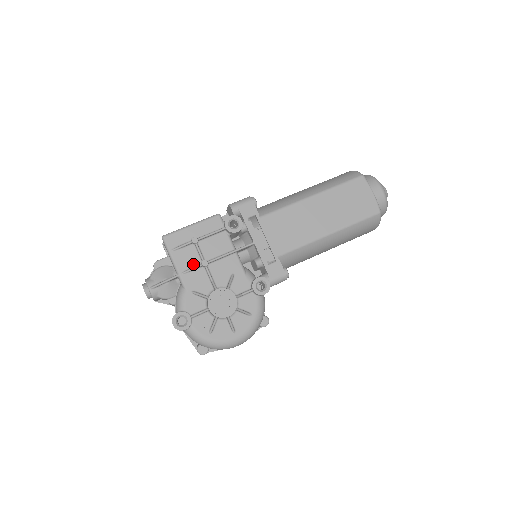
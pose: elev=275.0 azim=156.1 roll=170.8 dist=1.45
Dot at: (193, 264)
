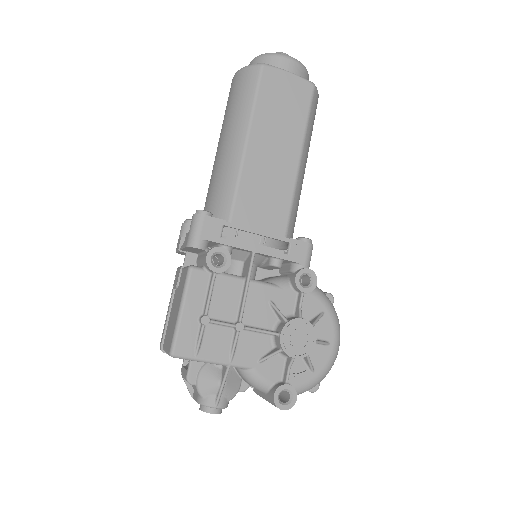
Dot at: (229, 340)
